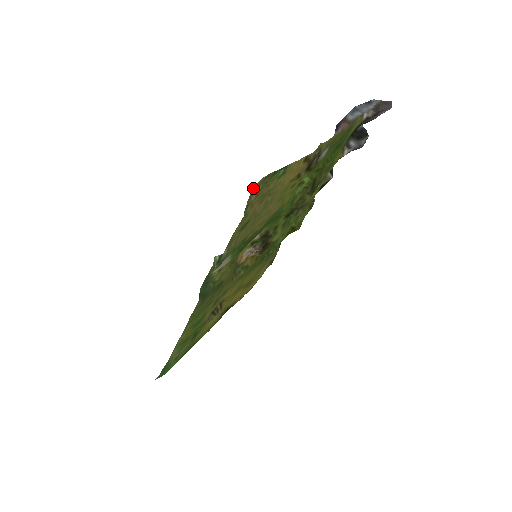
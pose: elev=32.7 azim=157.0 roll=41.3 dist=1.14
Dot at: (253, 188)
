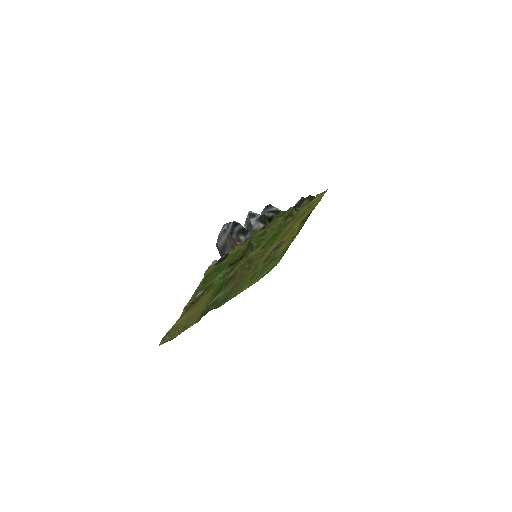
Dot at: occluded
